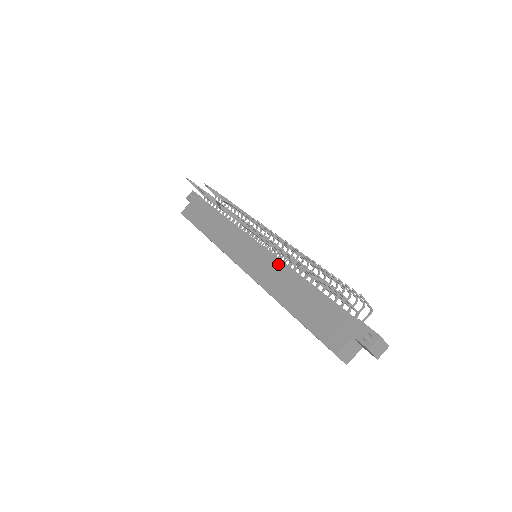
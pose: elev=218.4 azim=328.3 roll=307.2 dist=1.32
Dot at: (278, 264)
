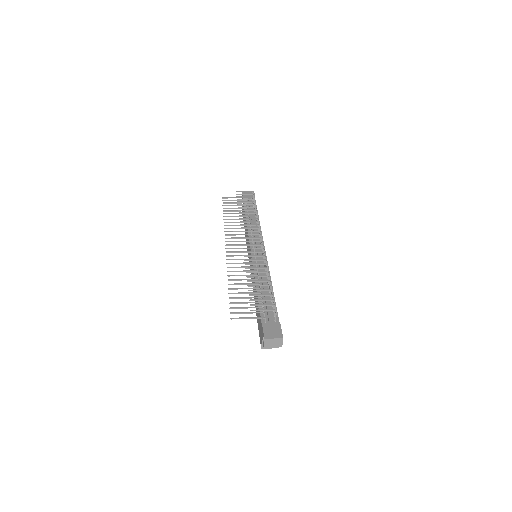
Dot at: occluded
